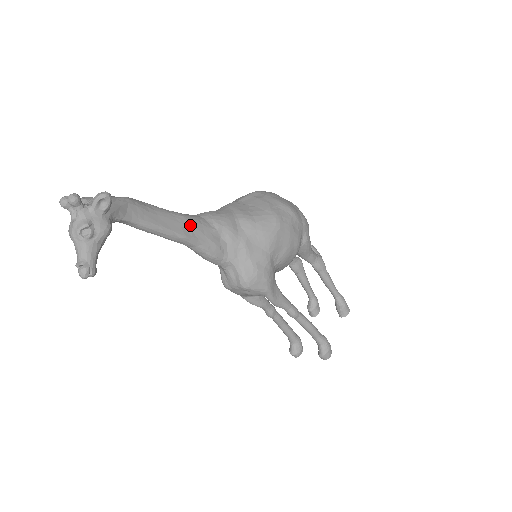
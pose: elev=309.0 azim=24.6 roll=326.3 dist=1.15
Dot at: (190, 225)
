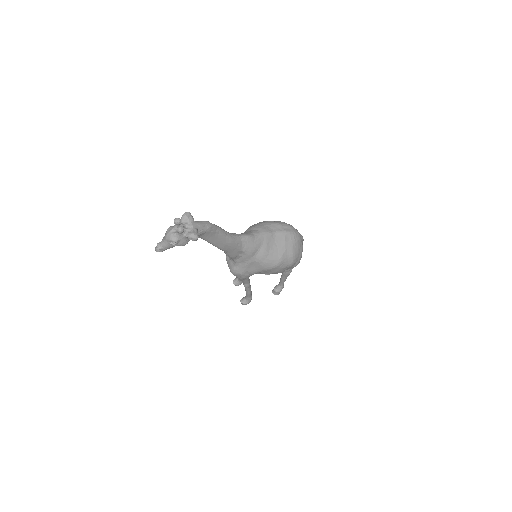
Dot at: (230, 246)
